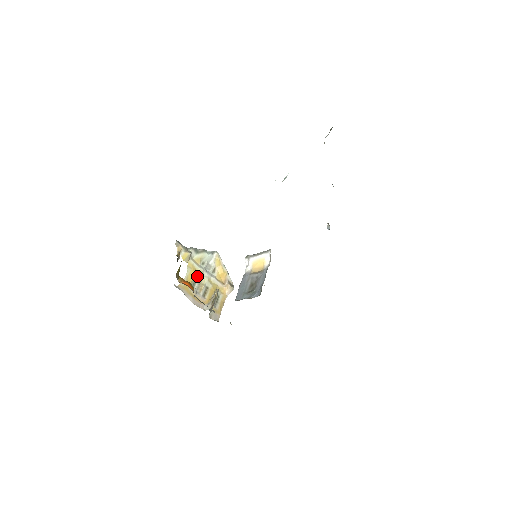
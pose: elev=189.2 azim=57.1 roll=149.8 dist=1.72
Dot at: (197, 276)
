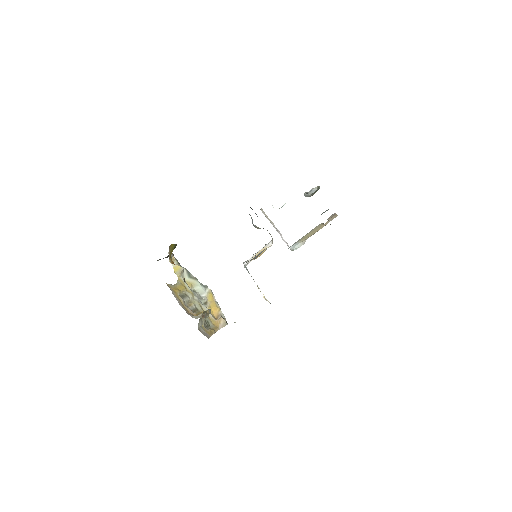
Dot at: (187, 293)
